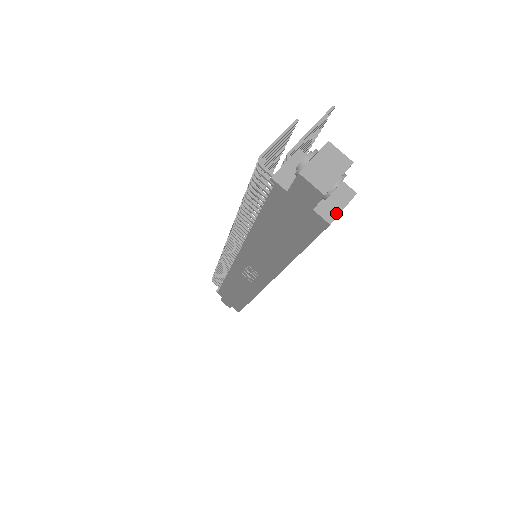
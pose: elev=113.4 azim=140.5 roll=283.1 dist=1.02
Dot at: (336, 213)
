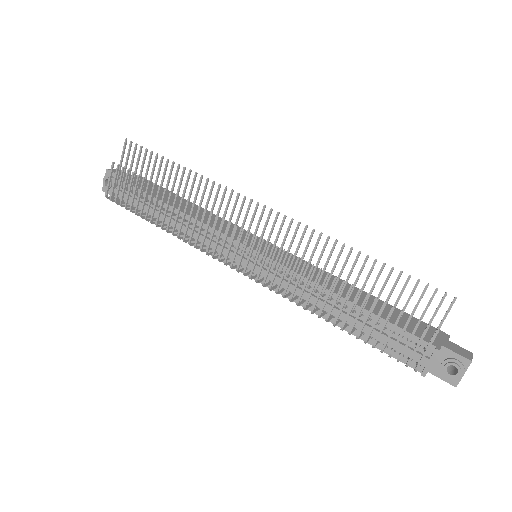
Dot at: occluded
